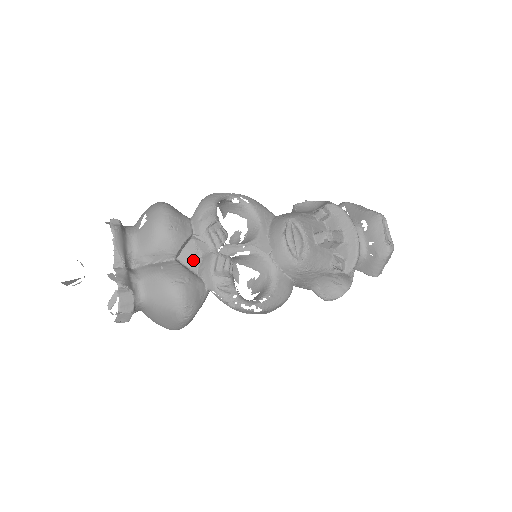
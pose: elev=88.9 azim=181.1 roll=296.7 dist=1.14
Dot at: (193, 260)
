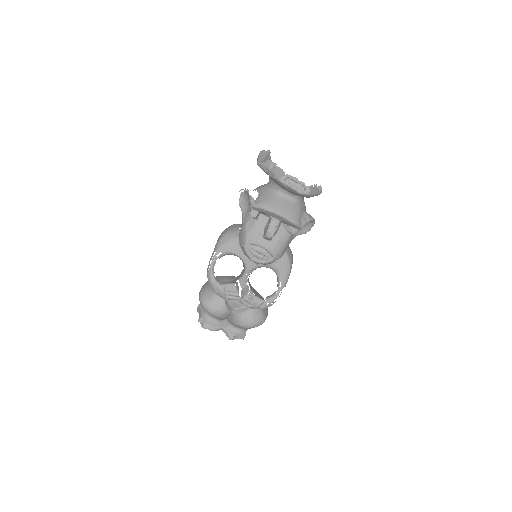
Dot at: (238, 304)
